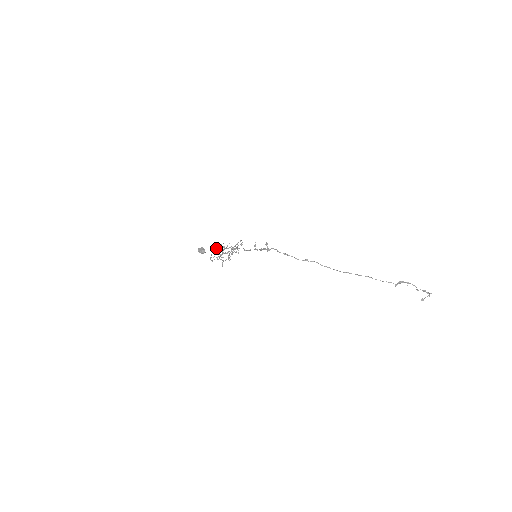
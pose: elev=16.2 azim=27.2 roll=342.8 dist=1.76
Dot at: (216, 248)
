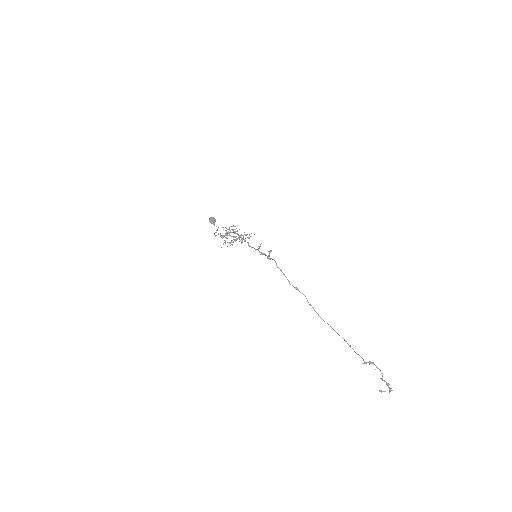
Dot at: occluded
